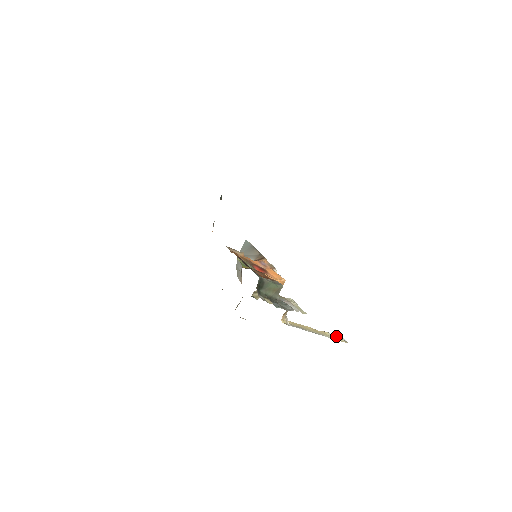
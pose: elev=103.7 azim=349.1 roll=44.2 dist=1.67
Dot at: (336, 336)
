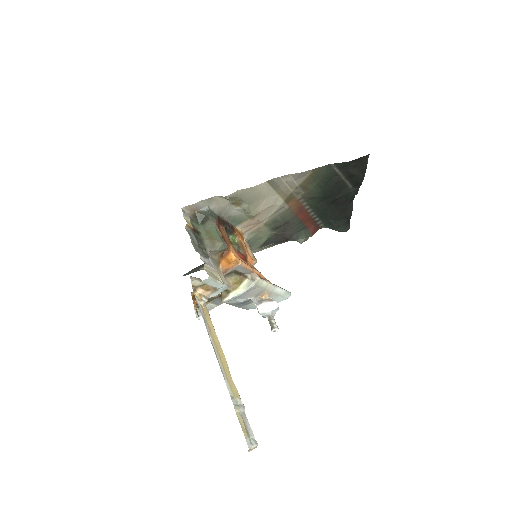
Dot at: (249, 426)
